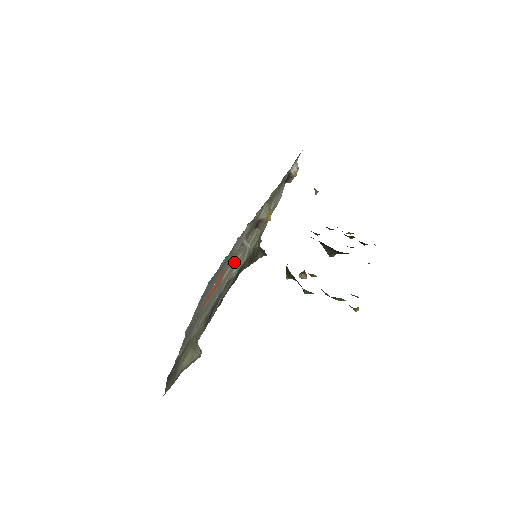
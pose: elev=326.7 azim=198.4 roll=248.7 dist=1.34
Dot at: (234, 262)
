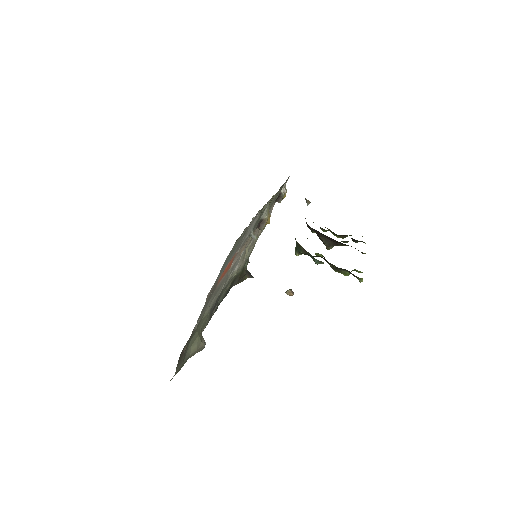
Dot at: (239, 255)
